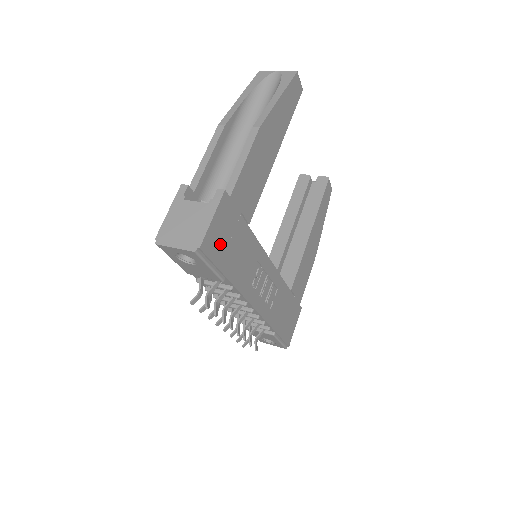
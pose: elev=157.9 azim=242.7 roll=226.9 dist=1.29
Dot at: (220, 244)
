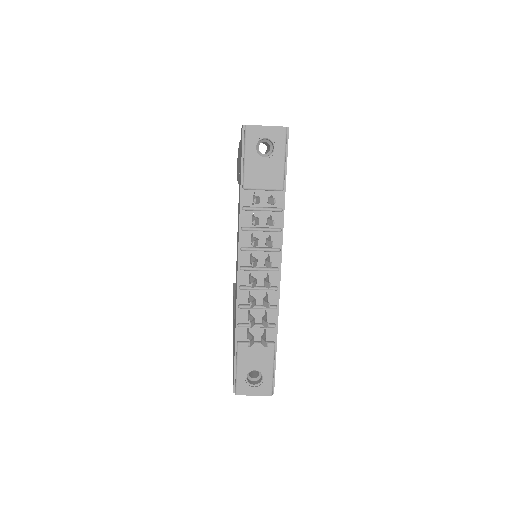
Dot at: occluded
